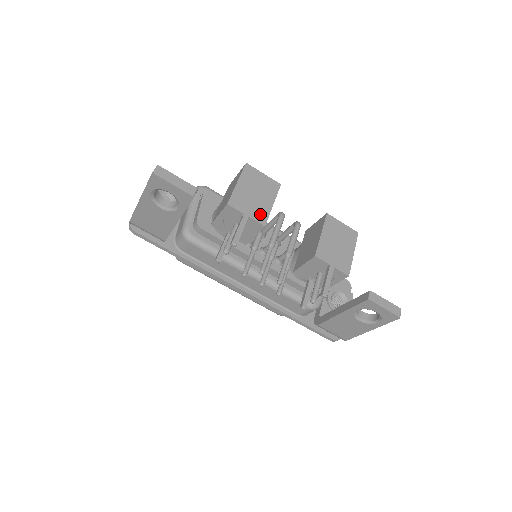
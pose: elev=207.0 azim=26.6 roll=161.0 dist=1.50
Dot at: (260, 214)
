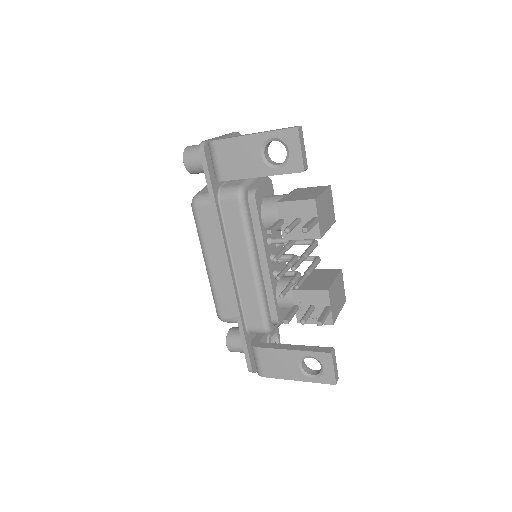
Dot at: (322, 227)
